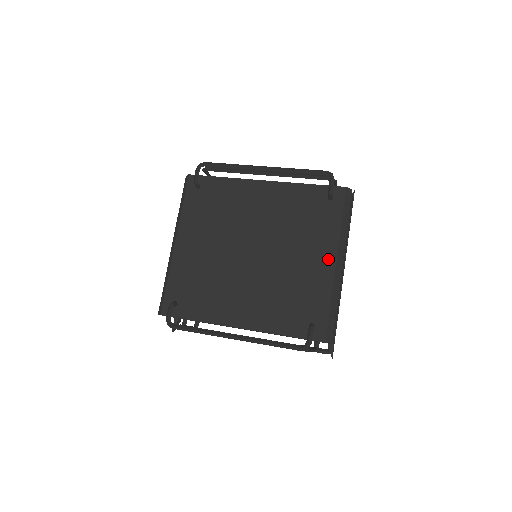
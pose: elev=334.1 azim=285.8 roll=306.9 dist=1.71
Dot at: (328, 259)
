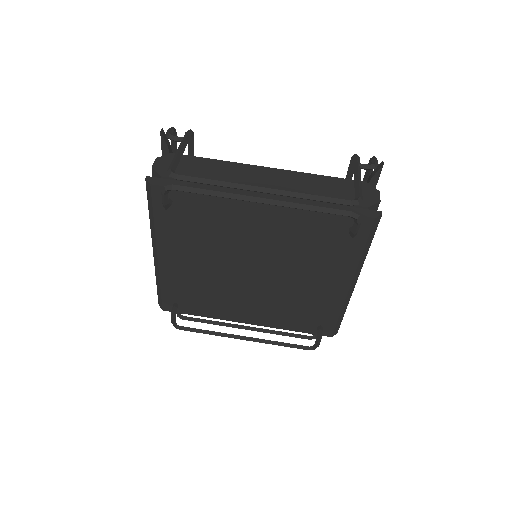
Dot at: (341, 283)
